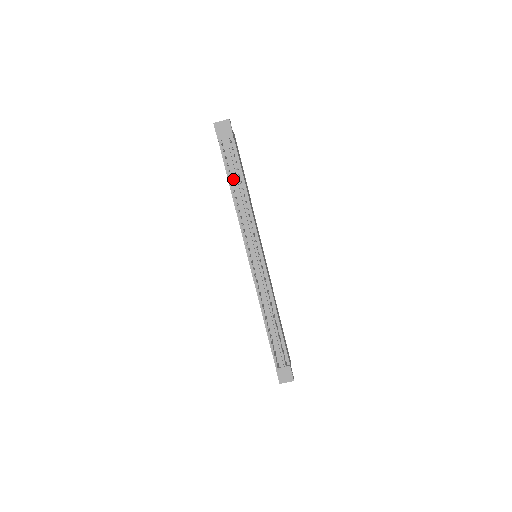
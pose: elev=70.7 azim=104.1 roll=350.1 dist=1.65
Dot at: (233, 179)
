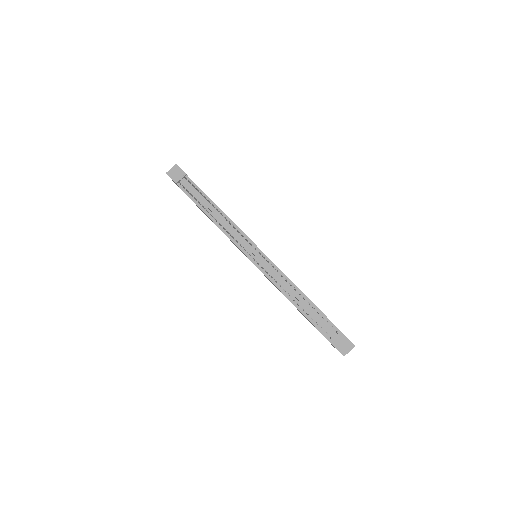
Dot at: (202, 204)
